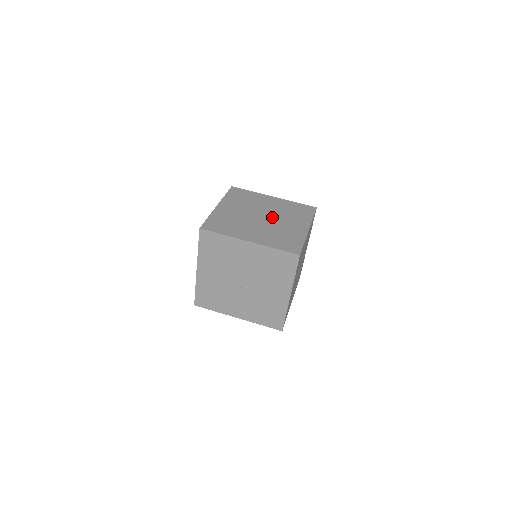
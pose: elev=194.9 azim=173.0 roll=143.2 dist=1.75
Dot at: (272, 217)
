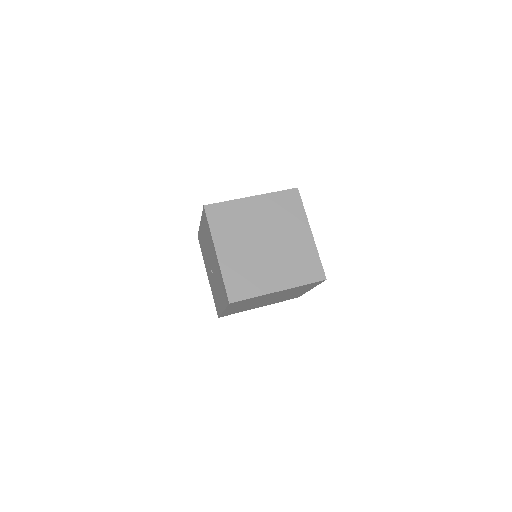
Dot at: (272, 250)
